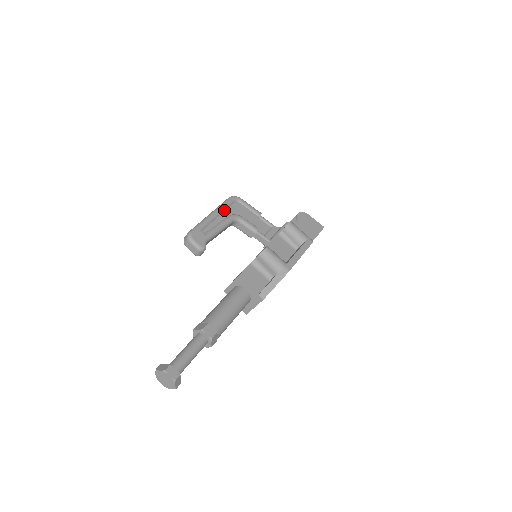
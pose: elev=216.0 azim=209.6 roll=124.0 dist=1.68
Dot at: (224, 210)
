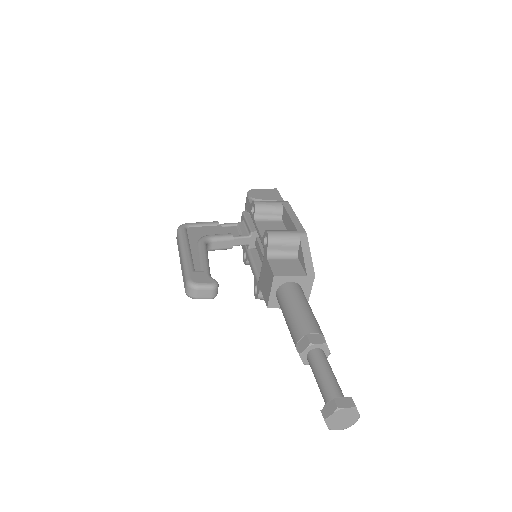
Dot at: (188, 242)
